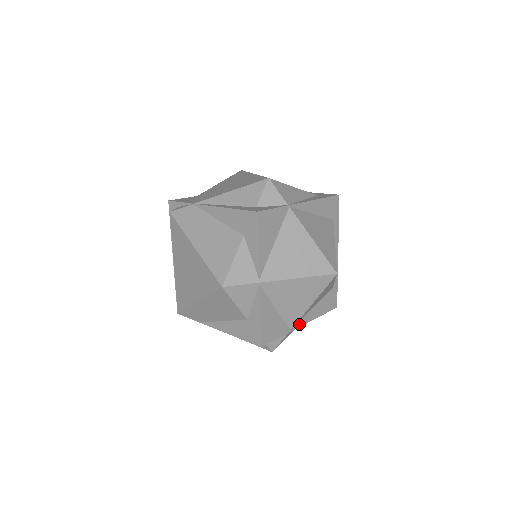
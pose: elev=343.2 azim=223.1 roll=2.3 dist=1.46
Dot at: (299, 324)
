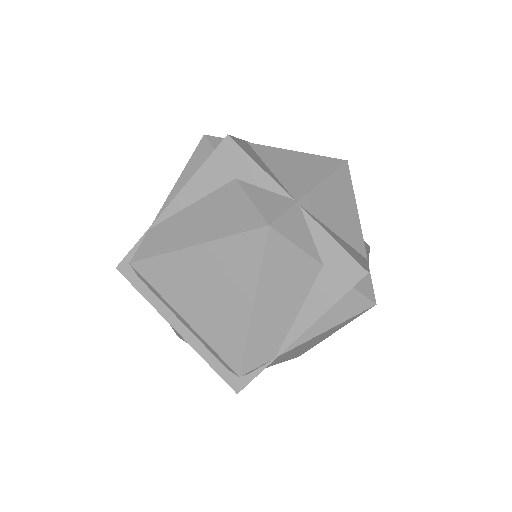
Dot at: occluded
